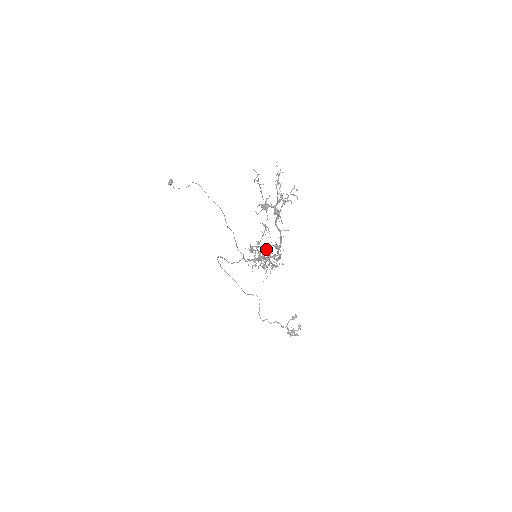
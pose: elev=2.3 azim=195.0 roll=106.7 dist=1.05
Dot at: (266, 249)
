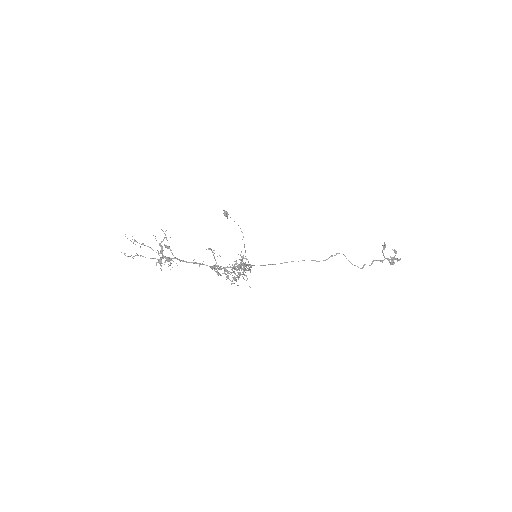
Dot at: occluded
